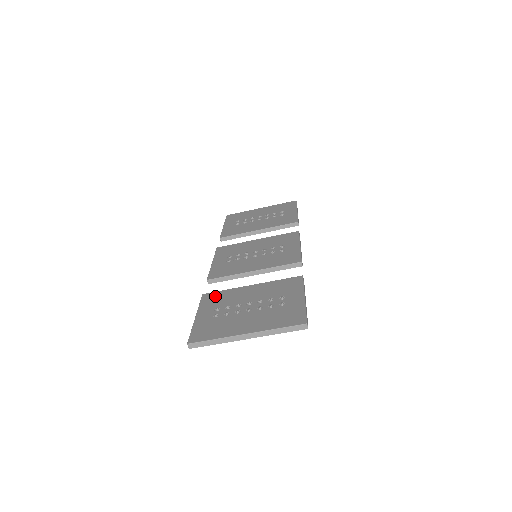
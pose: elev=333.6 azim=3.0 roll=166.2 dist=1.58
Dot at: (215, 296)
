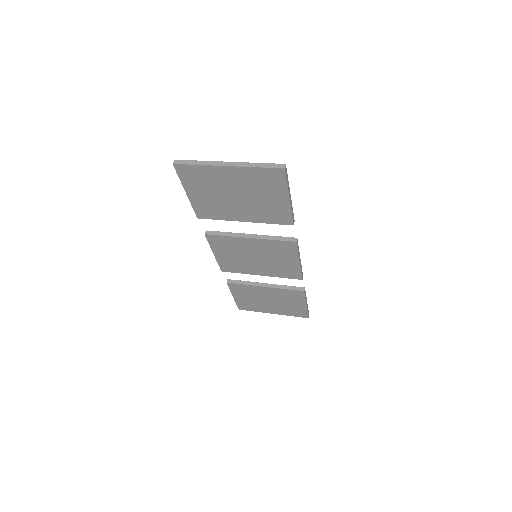
Dot at: occluded
